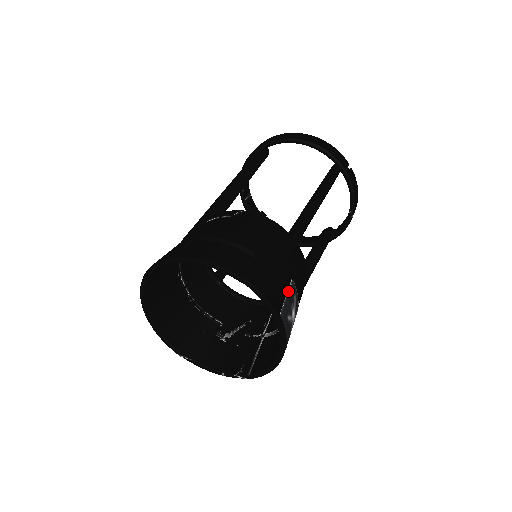
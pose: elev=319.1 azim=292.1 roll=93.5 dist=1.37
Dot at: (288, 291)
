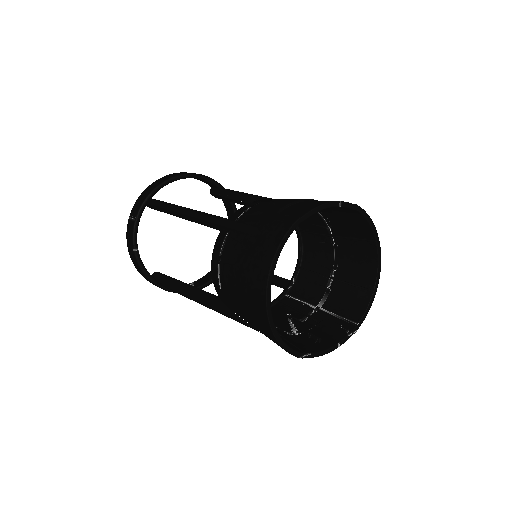
Dot at: occluded
